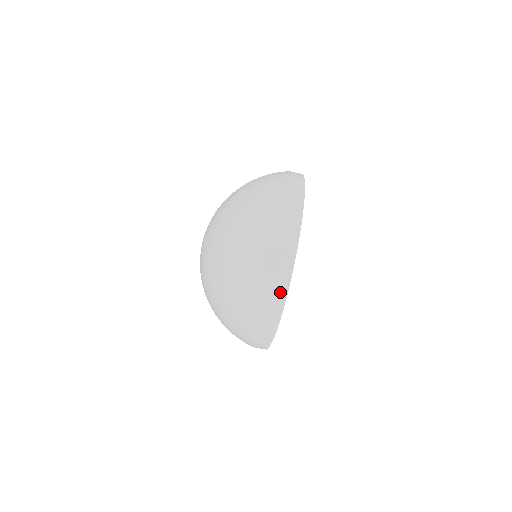
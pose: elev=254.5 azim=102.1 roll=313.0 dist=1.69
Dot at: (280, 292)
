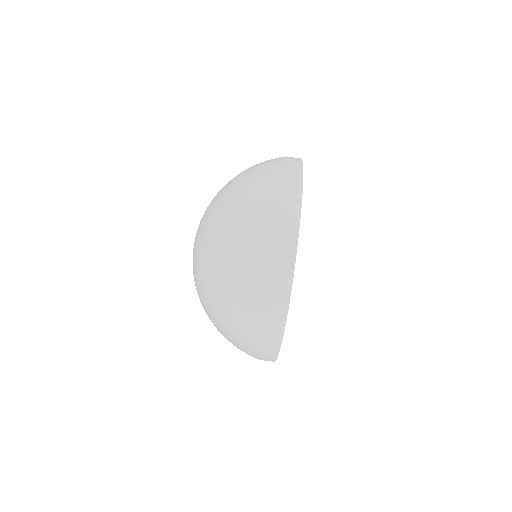
Dot at: (274, 339)
